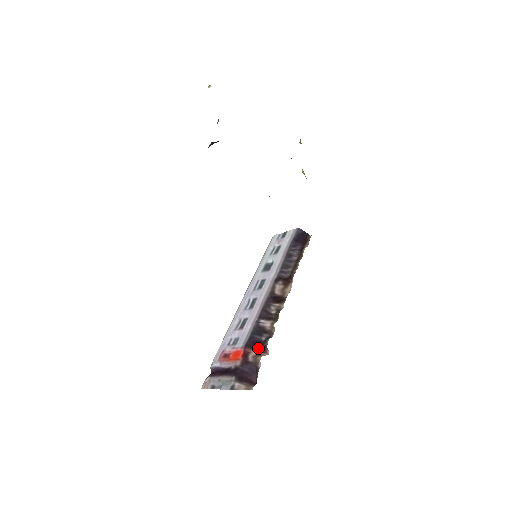
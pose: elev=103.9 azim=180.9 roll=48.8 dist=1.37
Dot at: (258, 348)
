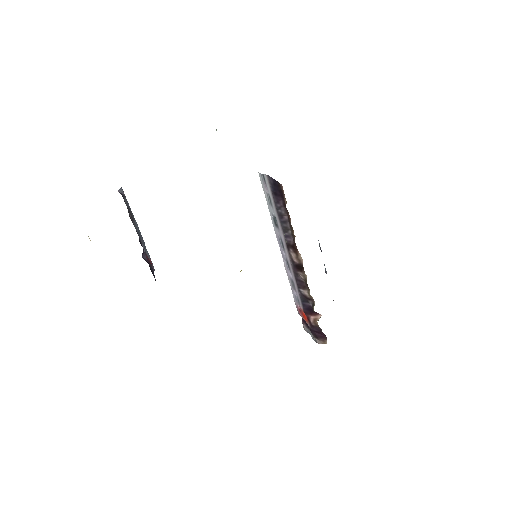
Dot at: (312, 313)
